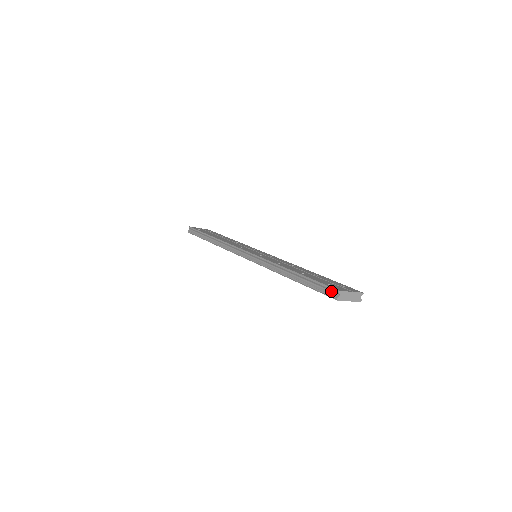
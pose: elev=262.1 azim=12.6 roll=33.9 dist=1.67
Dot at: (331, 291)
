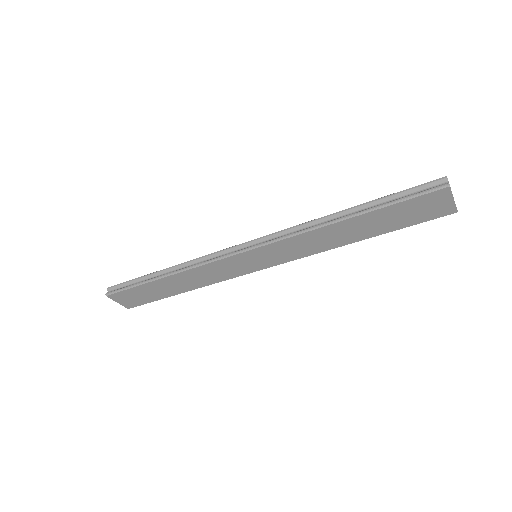
Dot at: (432, 186)
